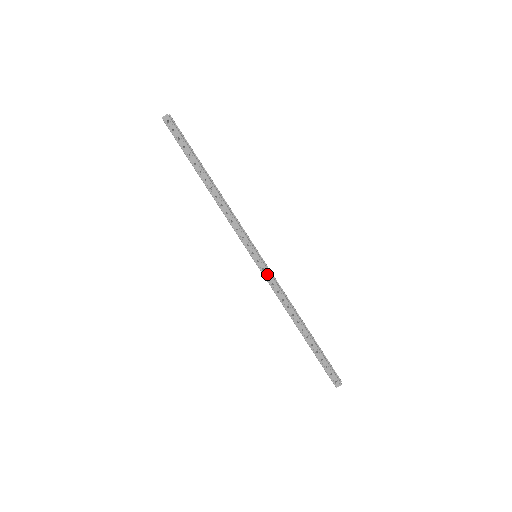
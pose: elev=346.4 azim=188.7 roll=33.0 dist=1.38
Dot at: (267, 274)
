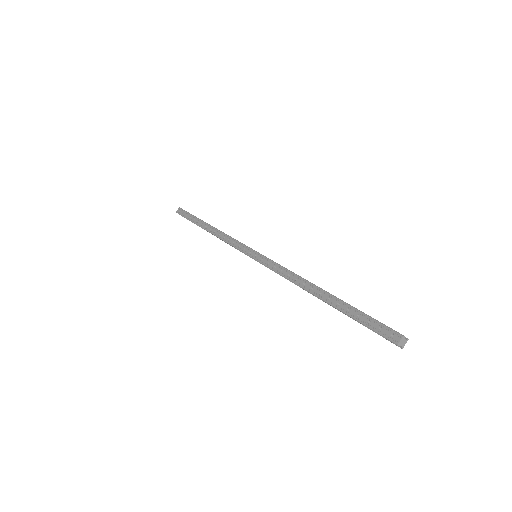
Dot at: (267, 261)
